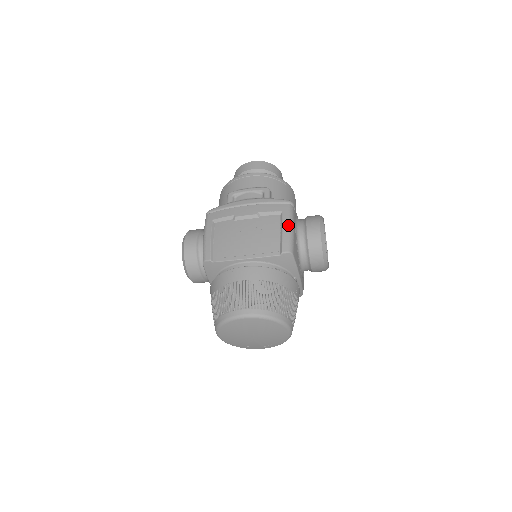
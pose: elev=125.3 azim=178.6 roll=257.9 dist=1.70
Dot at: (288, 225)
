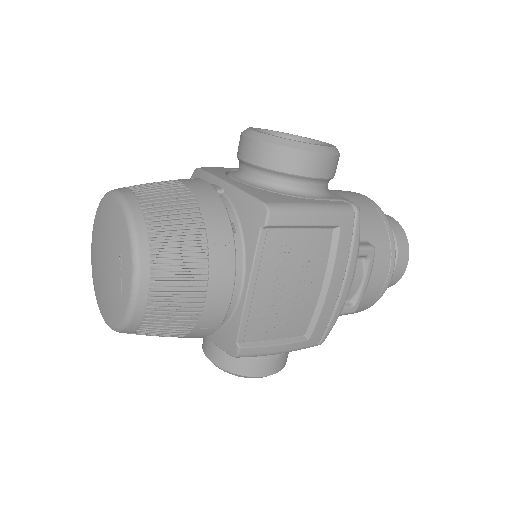
Dot at: occluded
